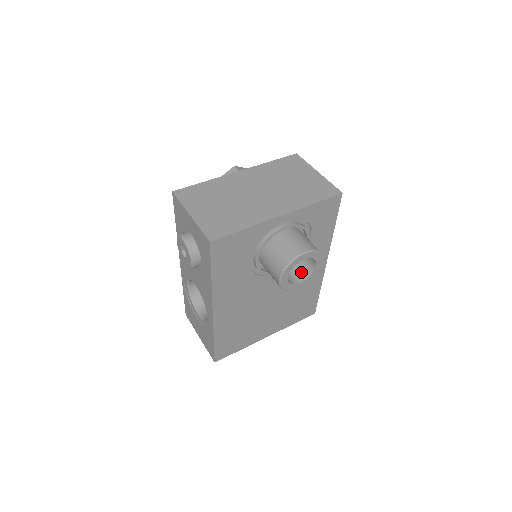
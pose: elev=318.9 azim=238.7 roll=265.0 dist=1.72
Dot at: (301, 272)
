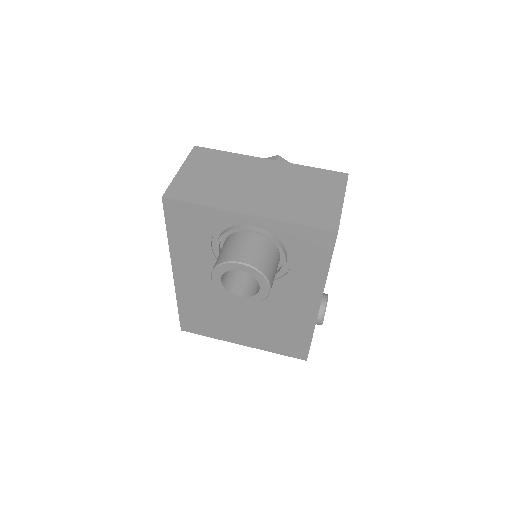
Dot at: (252, 288)
